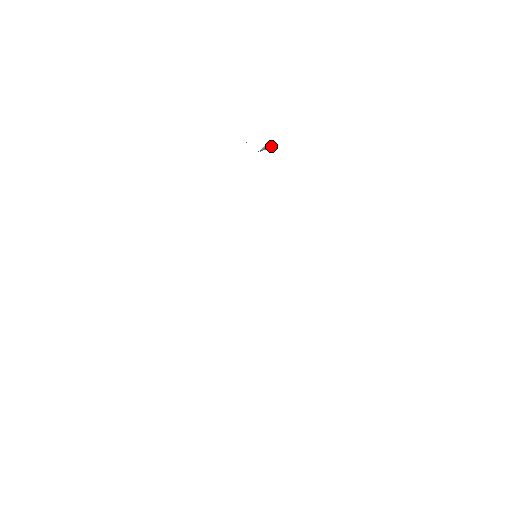
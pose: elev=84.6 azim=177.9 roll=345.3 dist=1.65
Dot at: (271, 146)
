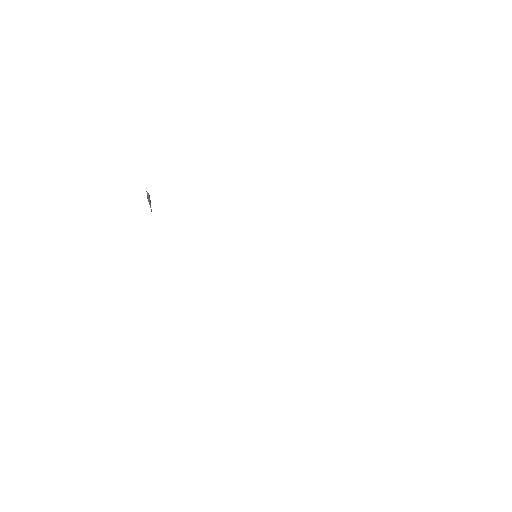
Dot at: (148, 194)
